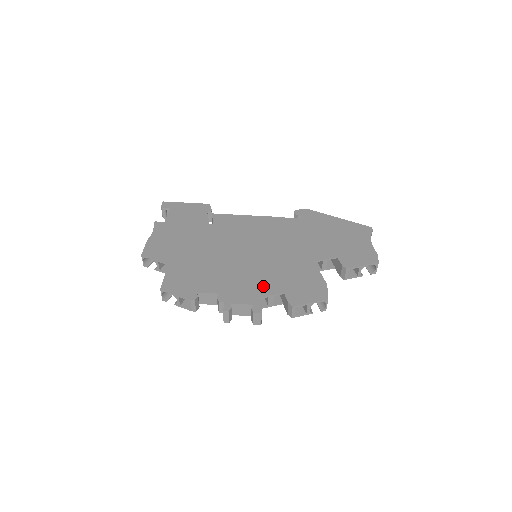
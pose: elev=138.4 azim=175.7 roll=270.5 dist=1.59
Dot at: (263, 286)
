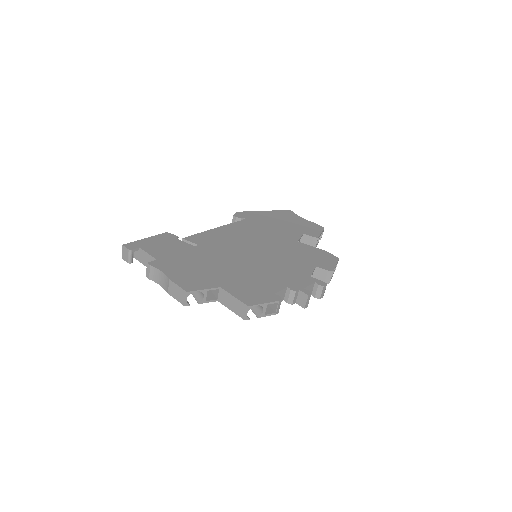
Dot at: (300, 269)
